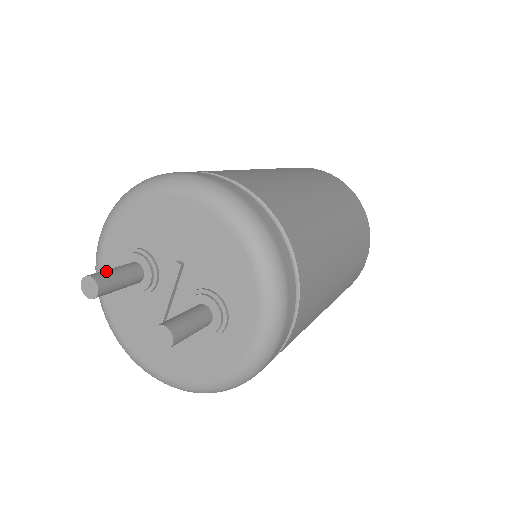
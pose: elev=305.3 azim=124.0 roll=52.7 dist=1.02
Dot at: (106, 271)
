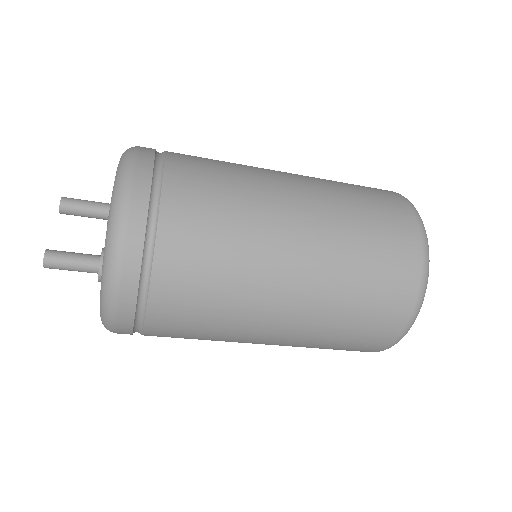
Dot at: (78, 200)
